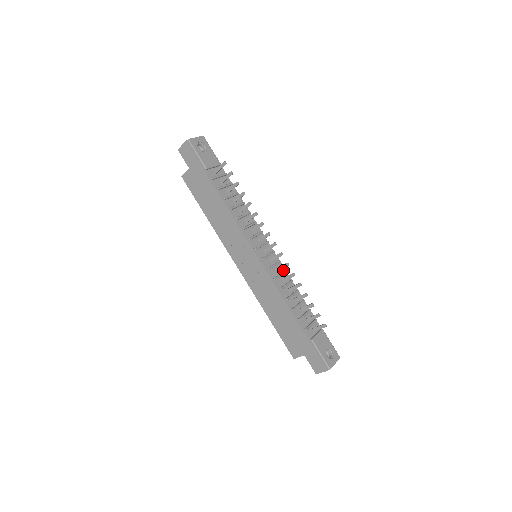
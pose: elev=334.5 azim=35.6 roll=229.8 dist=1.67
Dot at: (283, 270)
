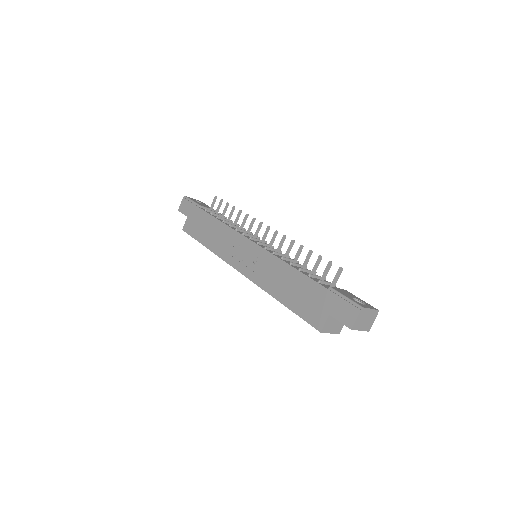
Dot at: occluded
